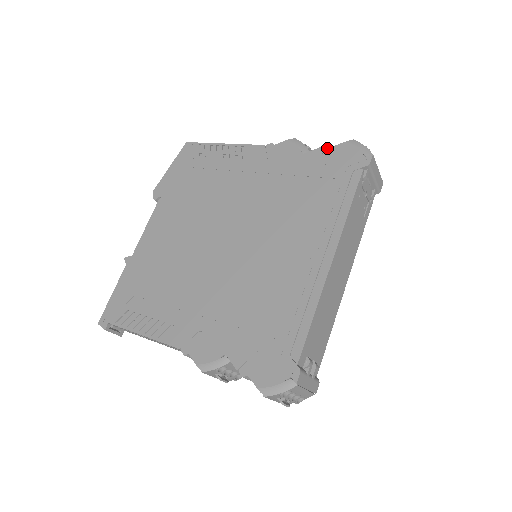
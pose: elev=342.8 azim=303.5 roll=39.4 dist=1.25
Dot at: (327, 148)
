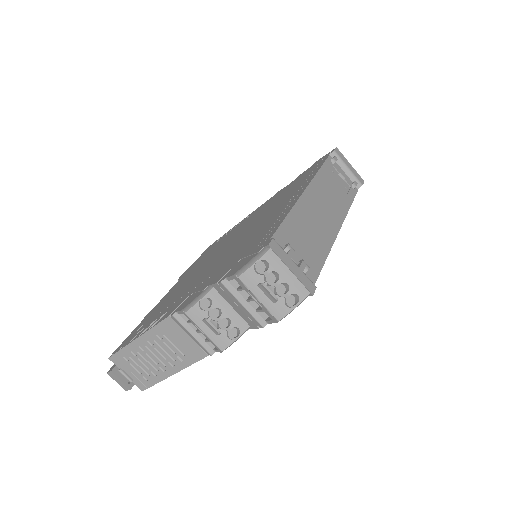
Dot at: (305, 171)
